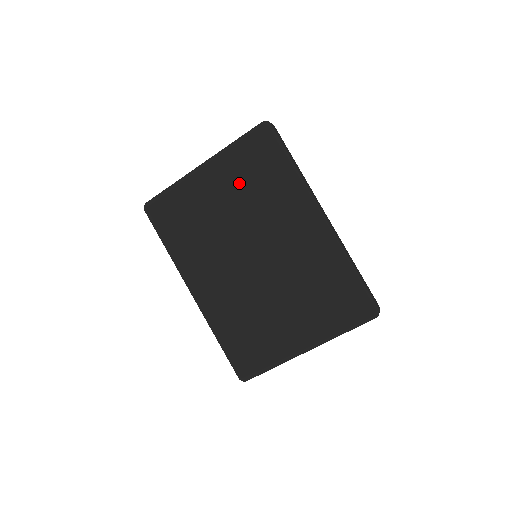
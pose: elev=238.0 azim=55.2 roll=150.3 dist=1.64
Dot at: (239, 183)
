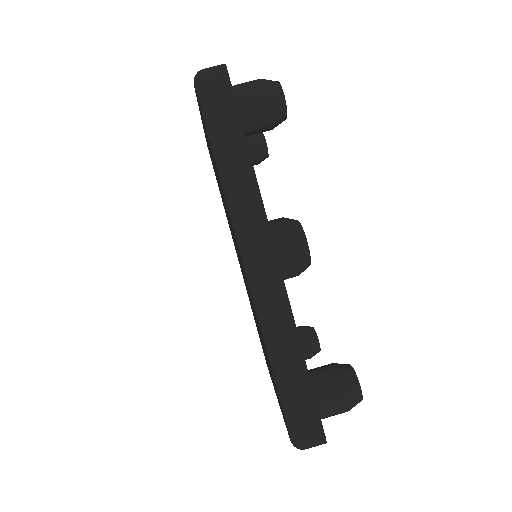
Dot at: occluded
